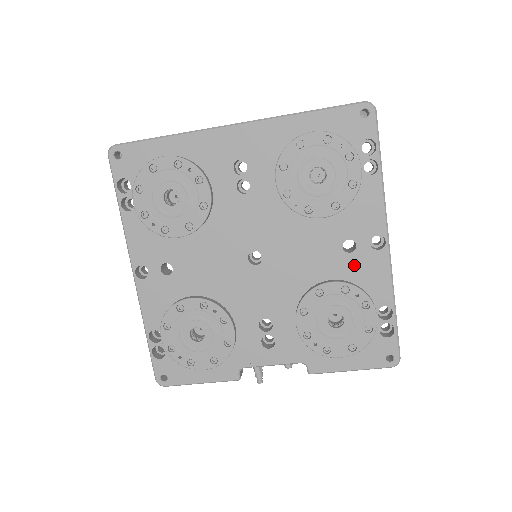
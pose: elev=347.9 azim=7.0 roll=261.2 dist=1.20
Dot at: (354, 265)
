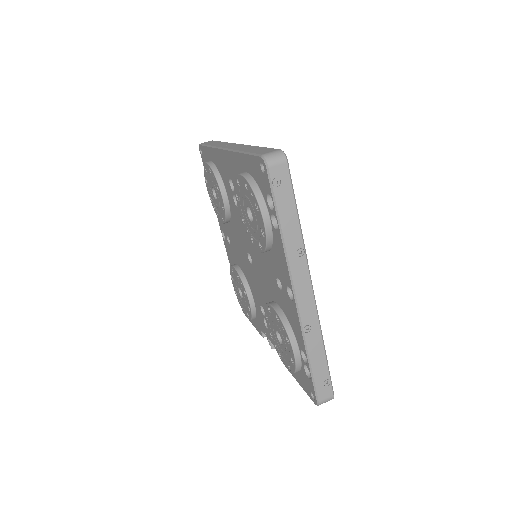
Dot at: (284, 302)
